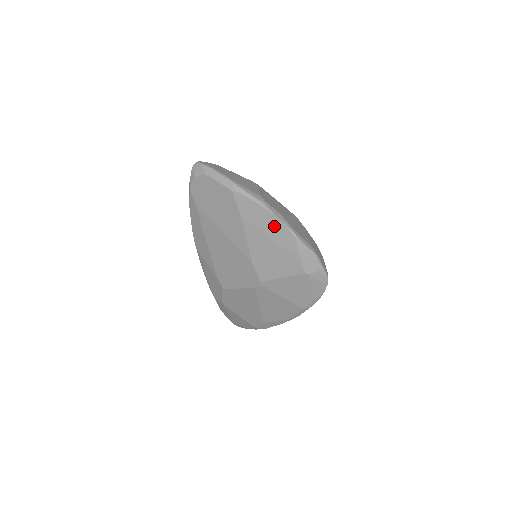
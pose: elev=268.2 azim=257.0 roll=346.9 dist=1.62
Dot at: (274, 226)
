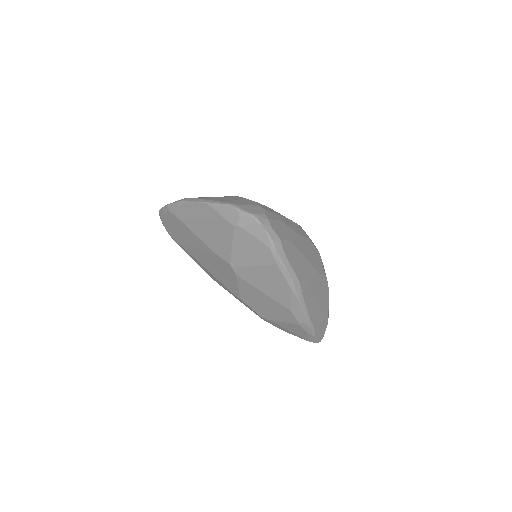
Dot at: (196, 210)
